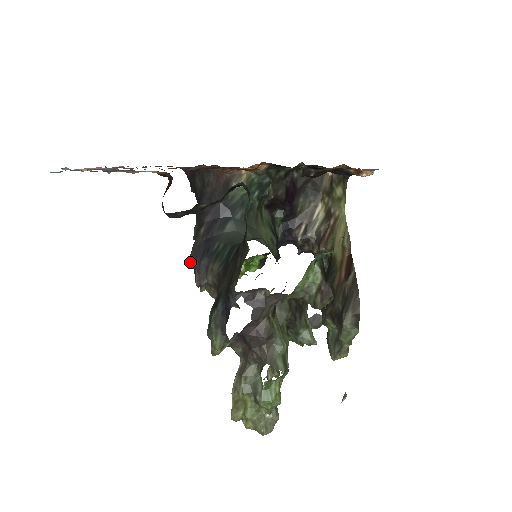
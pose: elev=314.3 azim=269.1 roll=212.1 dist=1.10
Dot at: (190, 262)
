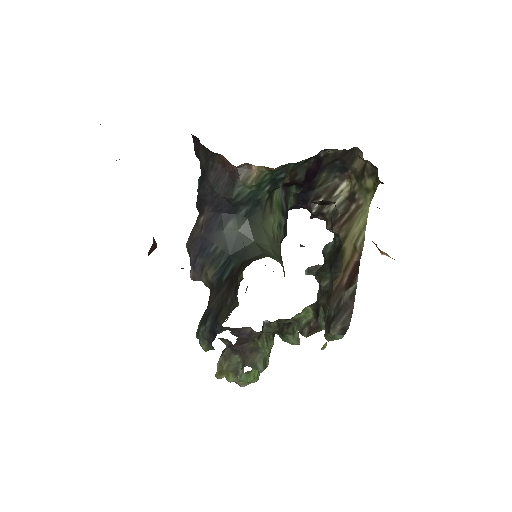
Dot at: (187, 248)
